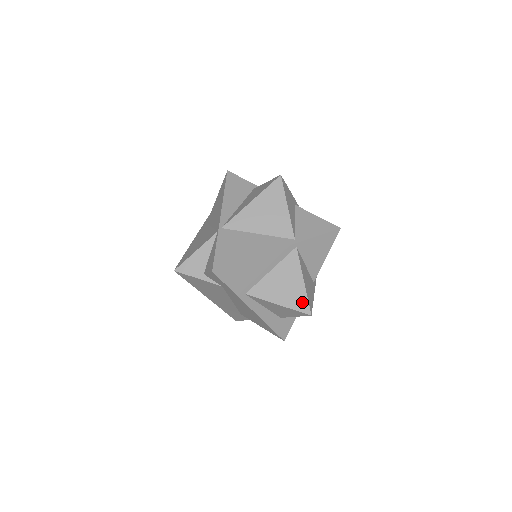
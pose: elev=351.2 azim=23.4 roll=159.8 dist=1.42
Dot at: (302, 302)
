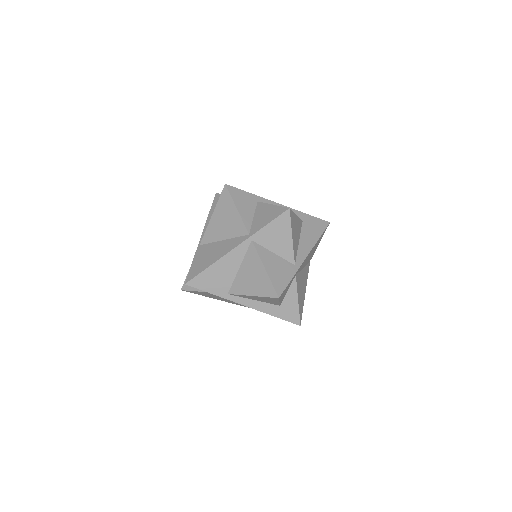
Dot at: (269, 288)
